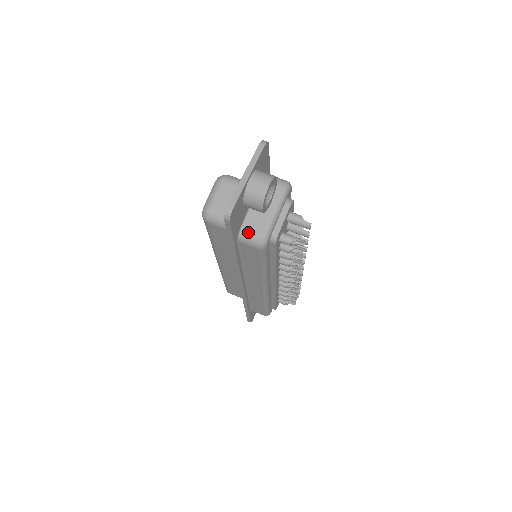
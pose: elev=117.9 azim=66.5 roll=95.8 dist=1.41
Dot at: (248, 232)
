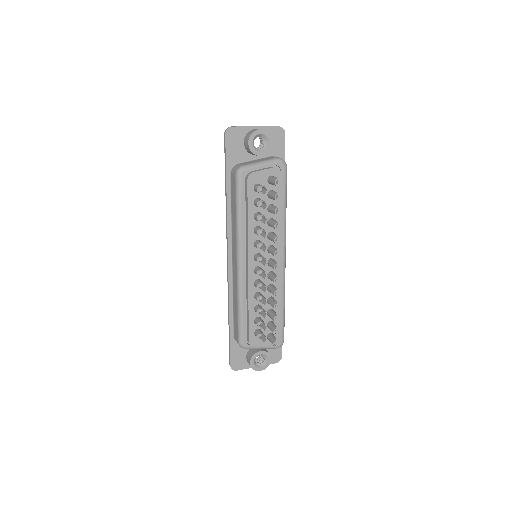
Dot at: (238, 165)
